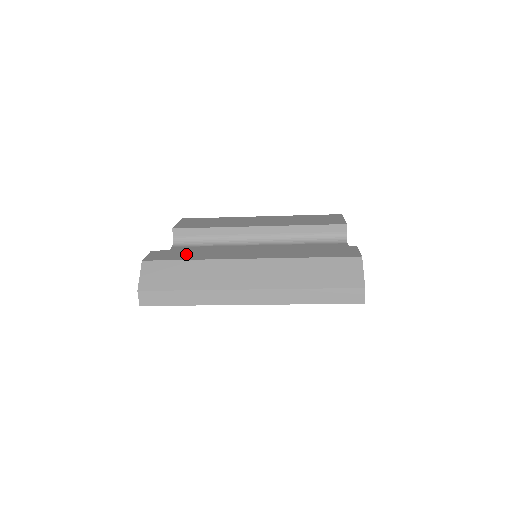
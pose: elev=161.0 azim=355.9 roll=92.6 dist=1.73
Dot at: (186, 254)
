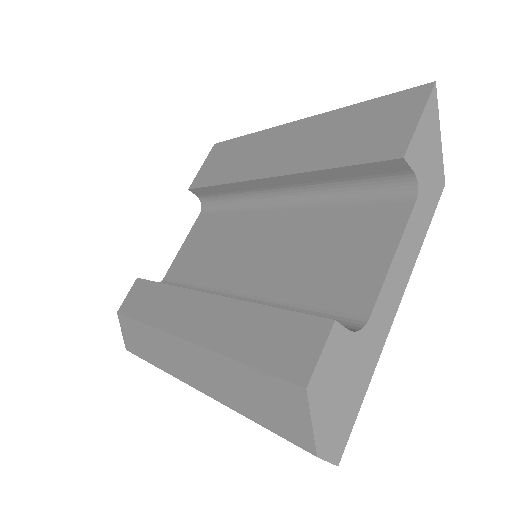
Dot at: (148, 300)
